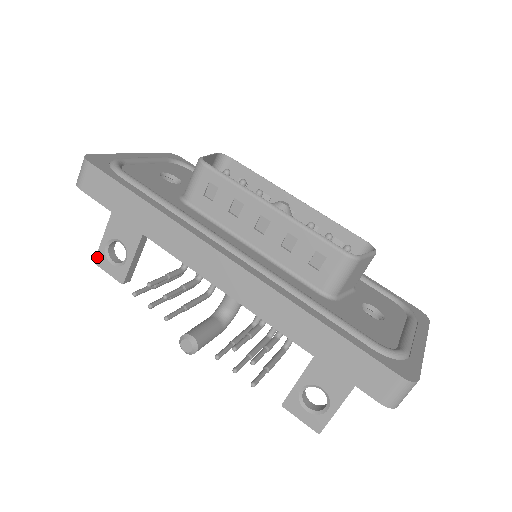
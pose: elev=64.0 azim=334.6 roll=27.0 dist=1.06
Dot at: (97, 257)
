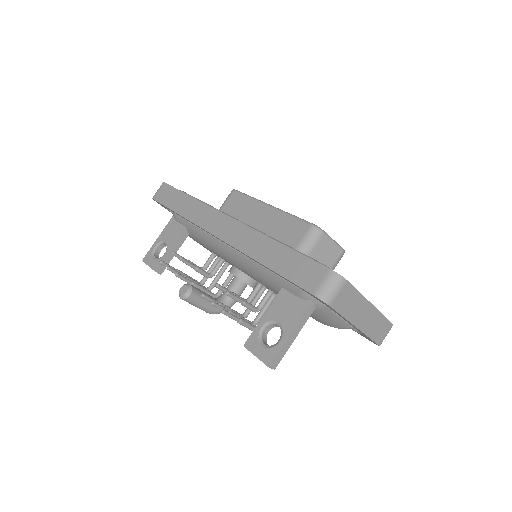
Dot at: (146, 256)
